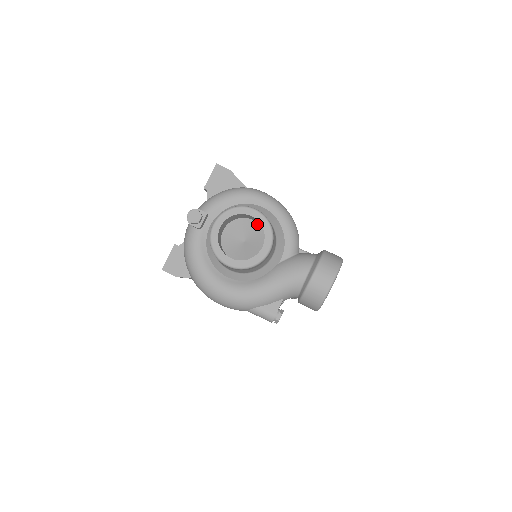
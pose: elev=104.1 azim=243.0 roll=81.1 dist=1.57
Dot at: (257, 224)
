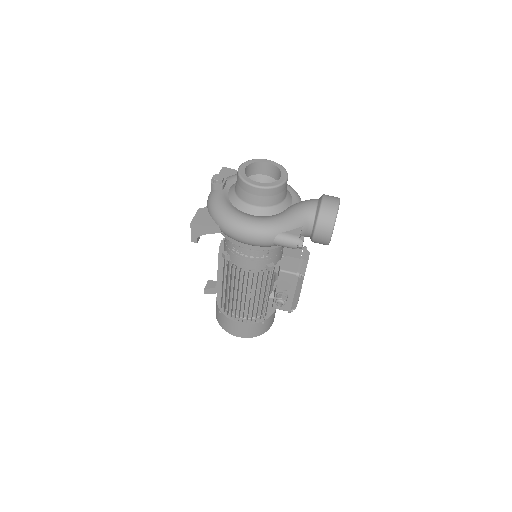
Dot at: (269, 177)
